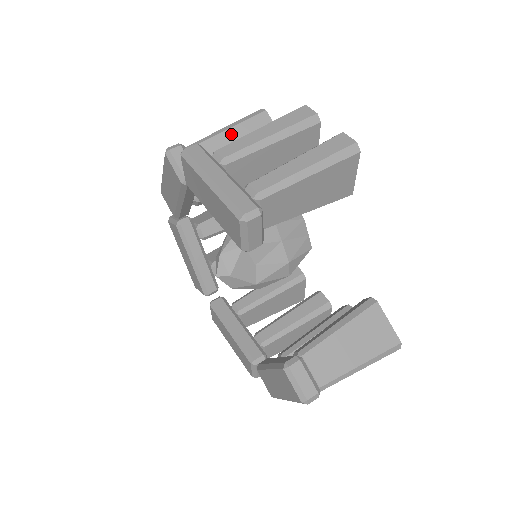
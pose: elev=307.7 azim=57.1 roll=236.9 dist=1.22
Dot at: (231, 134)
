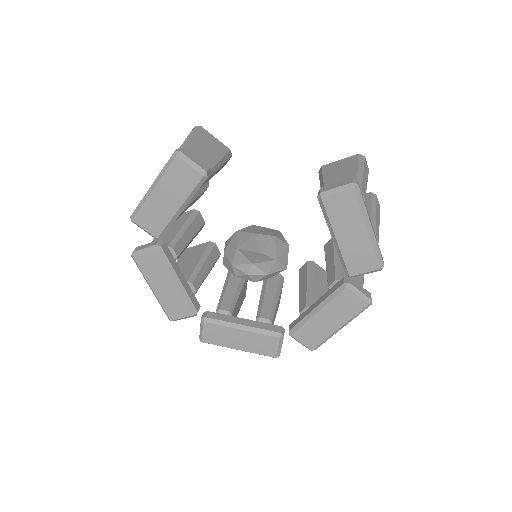
Dot at: occluded
